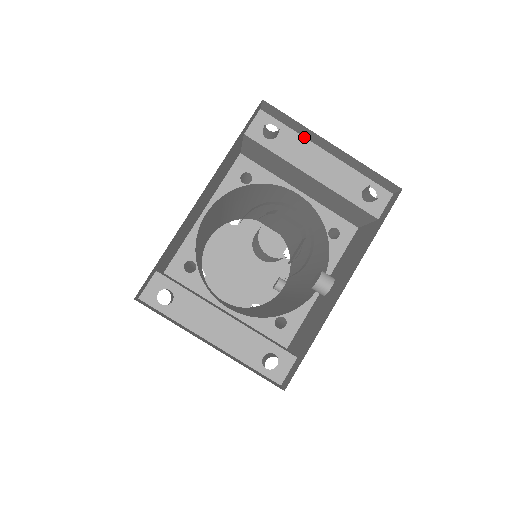
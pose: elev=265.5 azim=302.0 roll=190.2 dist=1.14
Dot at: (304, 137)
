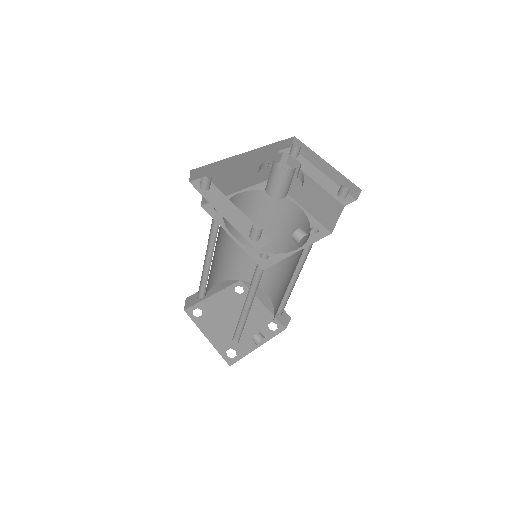
Dot at: (311, 163)
